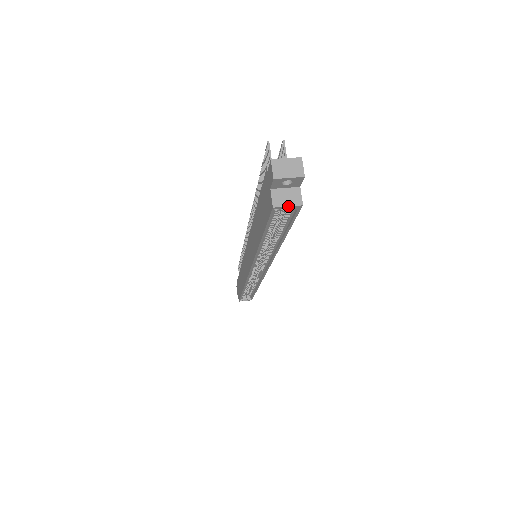
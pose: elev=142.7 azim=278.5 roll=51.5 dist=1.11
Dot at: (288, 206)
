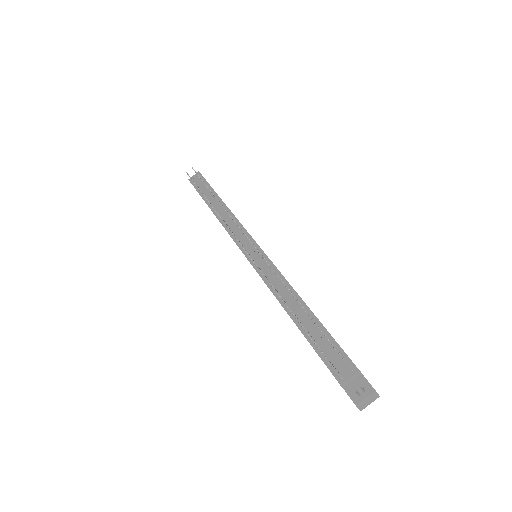
Dot at: occluded
